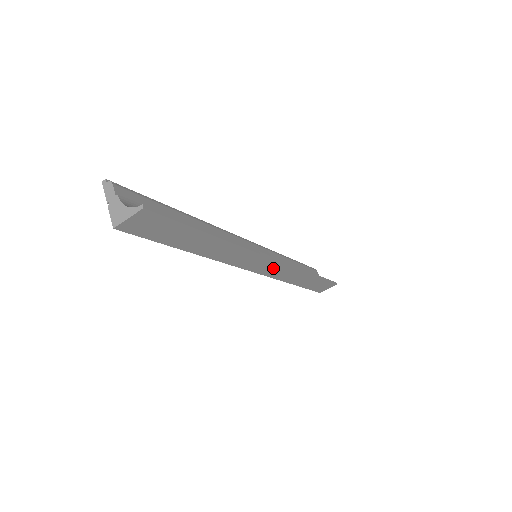
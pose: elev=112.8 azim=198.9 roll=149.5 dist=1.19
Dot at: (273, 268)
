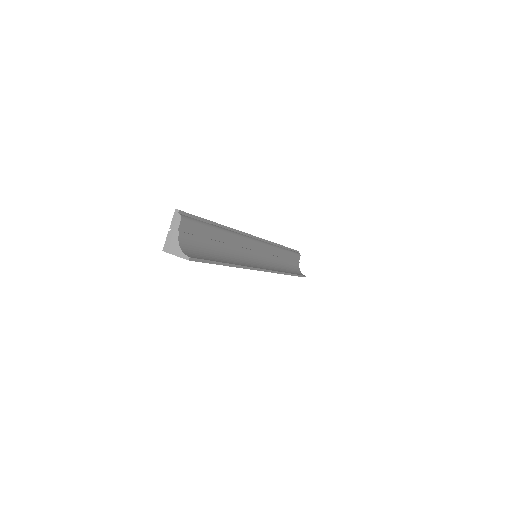
Dot at: occluded
